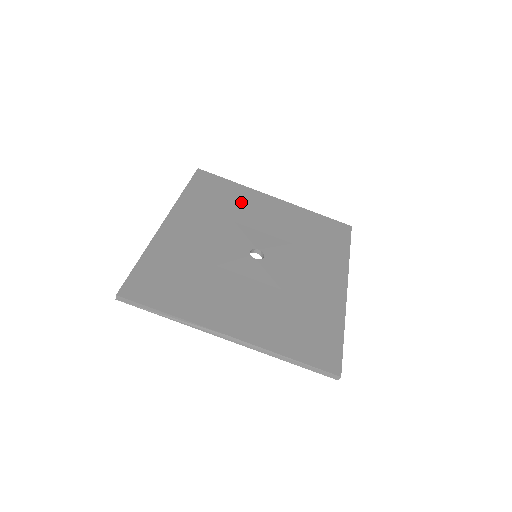
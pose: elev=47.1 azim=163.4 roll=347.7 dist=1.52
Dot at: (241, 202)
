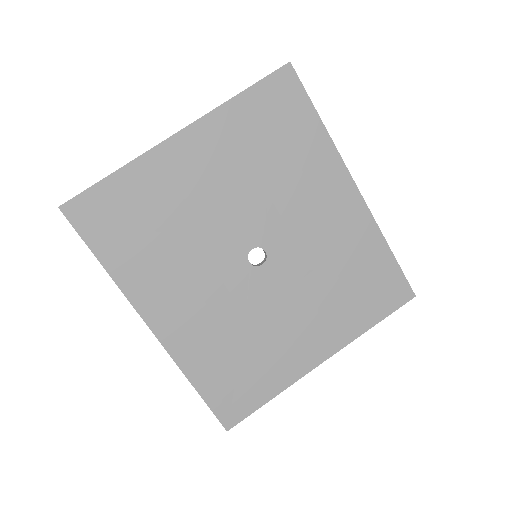
Dot at: (163, 200)
